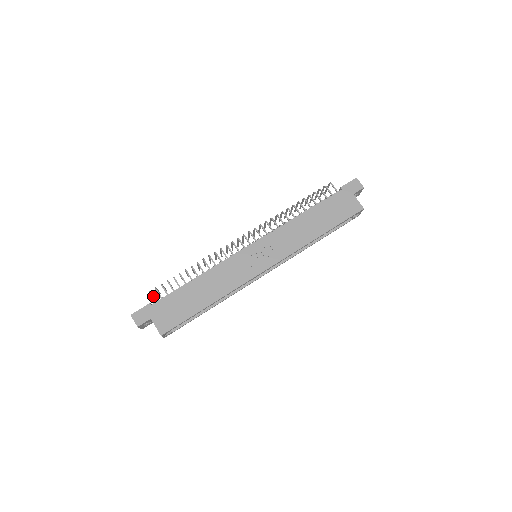
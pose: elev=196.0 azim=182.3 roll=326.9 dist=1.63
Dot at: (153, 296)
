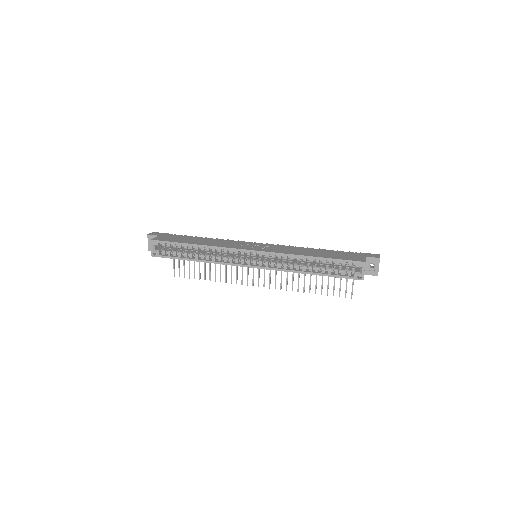
Dot at: occluded
